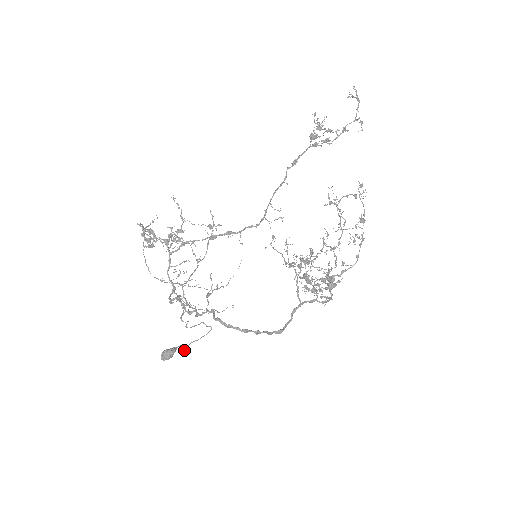
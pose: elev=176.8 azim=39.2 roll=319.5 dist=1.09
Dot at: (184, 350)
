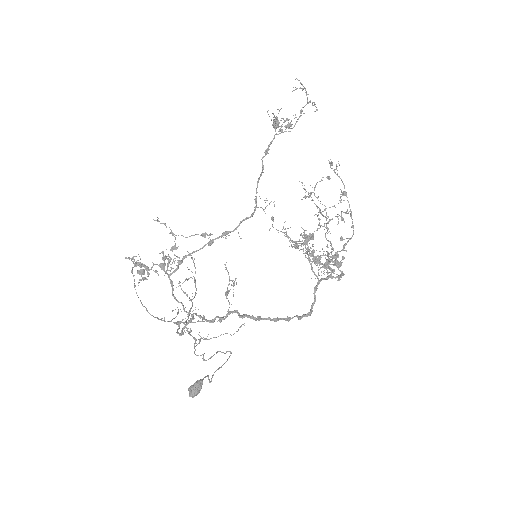
Dot at: (210, 381)
